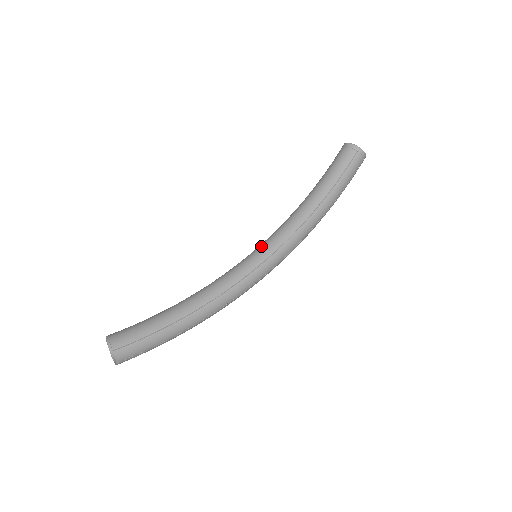
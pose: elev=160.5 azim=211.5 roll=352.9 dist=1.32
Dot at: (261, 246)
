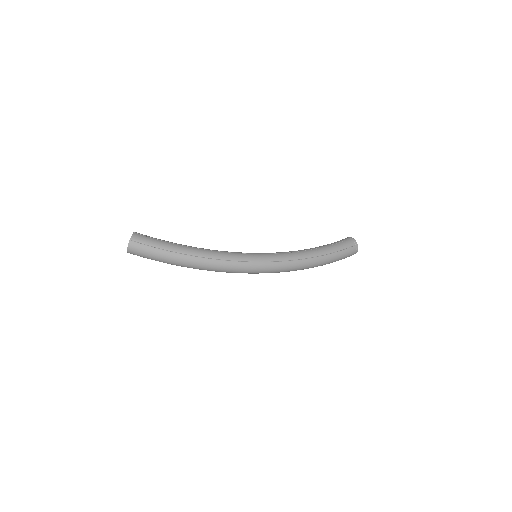
Dot at: occluded
